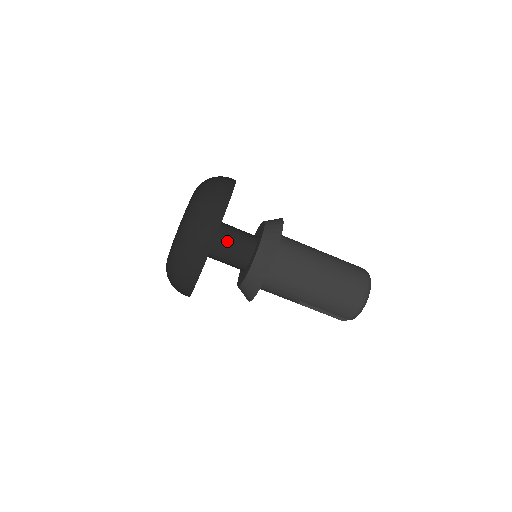
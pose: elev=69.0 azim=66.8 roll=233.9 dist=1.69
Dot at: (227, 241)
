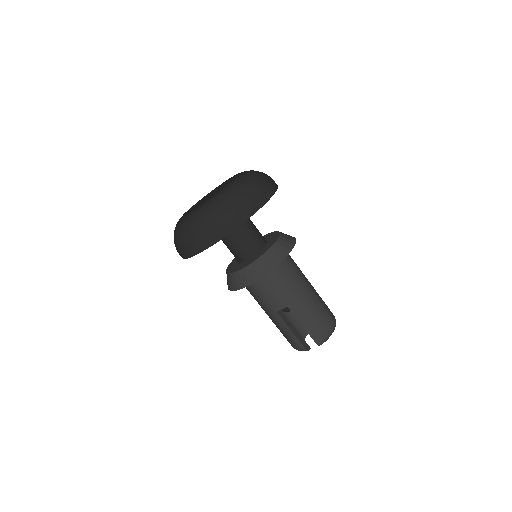
Dot at: (250, 223)
